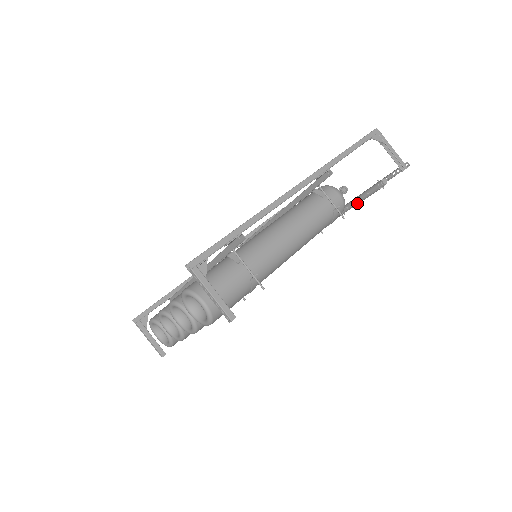
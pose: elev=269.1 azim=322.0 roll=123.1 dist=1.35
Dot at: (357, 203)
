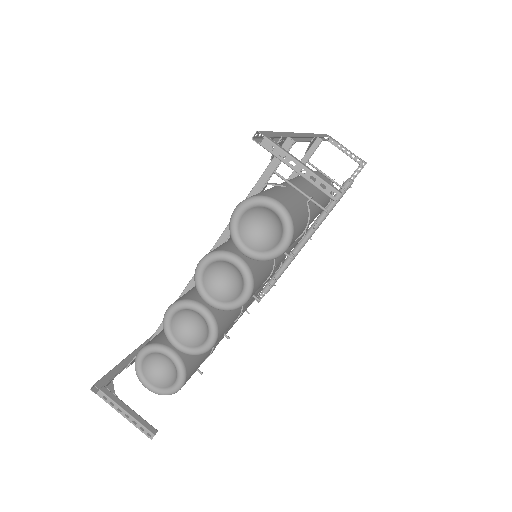
Dot at: (324, 217)
